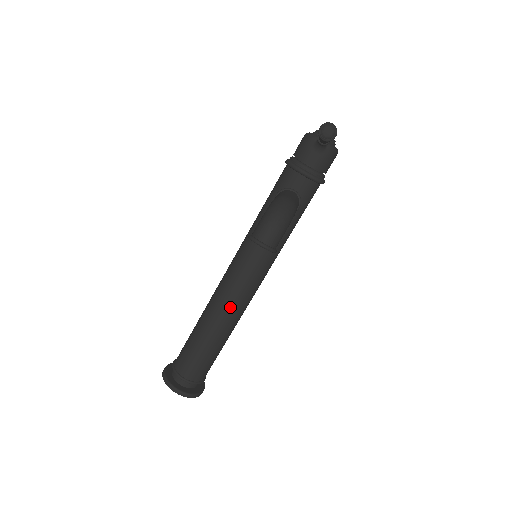
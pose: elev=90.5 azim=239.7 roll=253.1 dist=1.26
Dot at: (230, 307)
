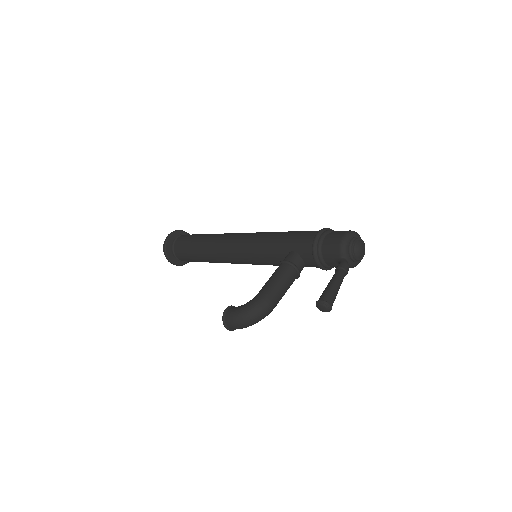
Dot at: (222, 260)
